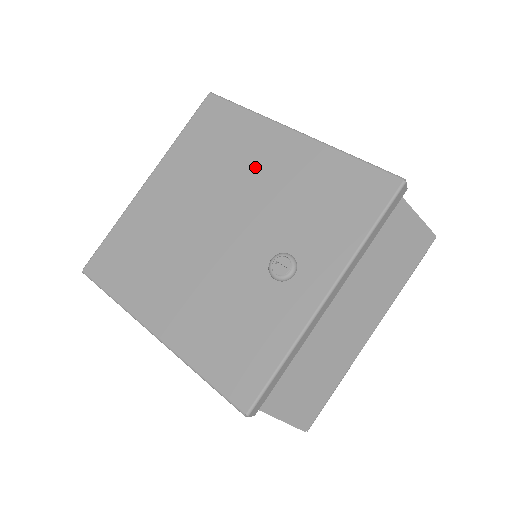
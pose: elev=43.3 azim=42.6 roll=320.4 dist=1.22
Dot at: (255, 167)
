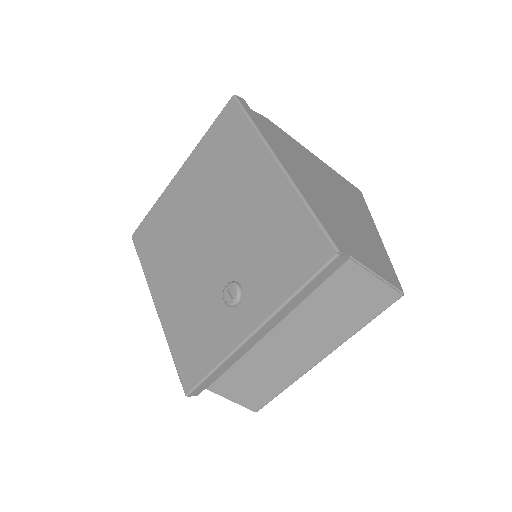
Dot at: (242, 190)
